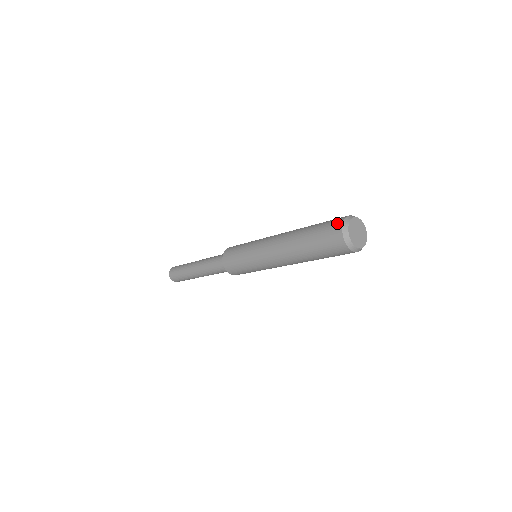
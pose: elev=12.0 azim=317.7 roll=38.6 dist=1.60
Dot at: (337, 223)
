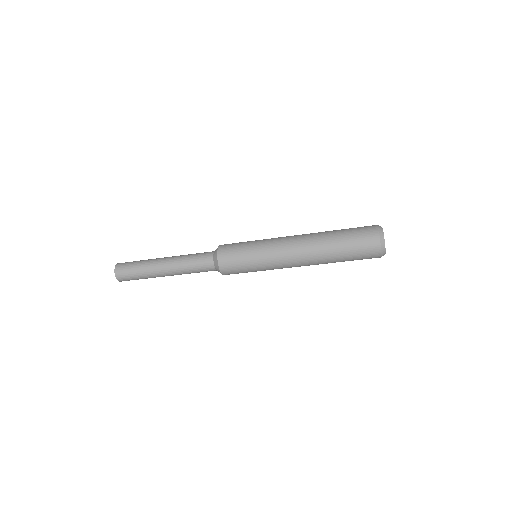
Dot at: (371, 226)
